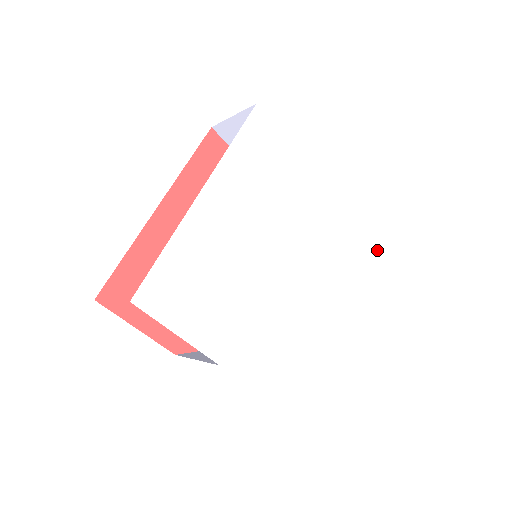
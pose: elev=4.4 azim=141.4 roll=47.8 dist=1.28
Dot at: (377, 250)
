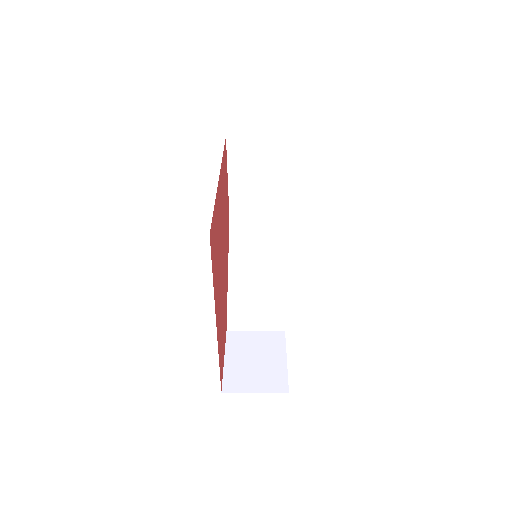
Dot at: (287, 139)
